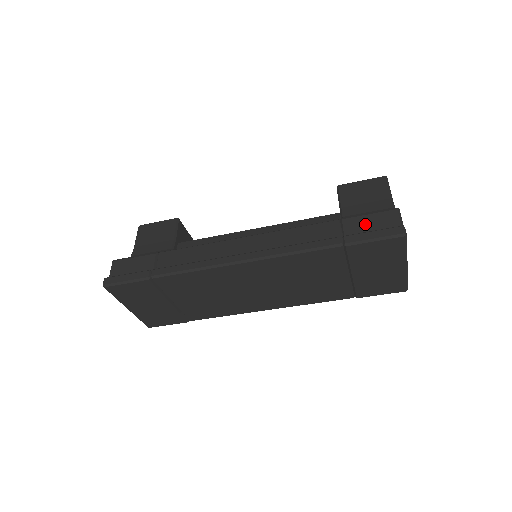
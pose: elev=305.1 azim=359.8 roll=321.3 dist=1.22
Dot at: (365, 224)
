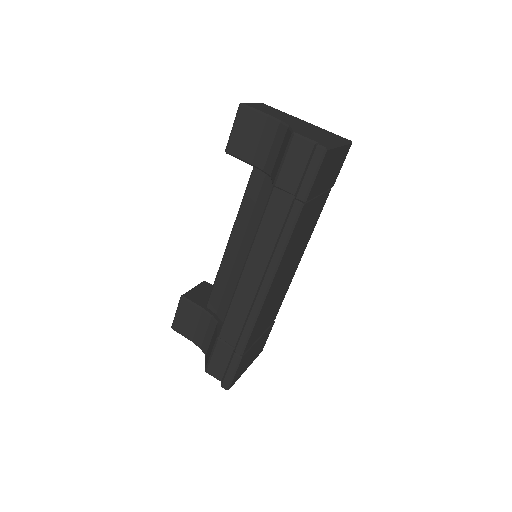
Dot at: (292, 171)
